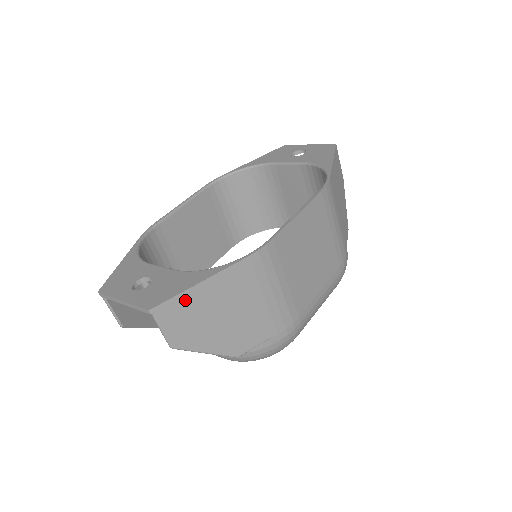
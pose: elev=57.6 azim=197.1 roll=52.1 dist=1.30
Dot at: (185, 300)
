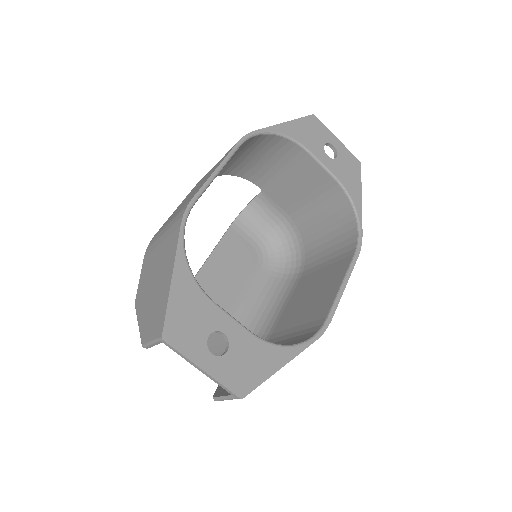
Dot at: occluded
